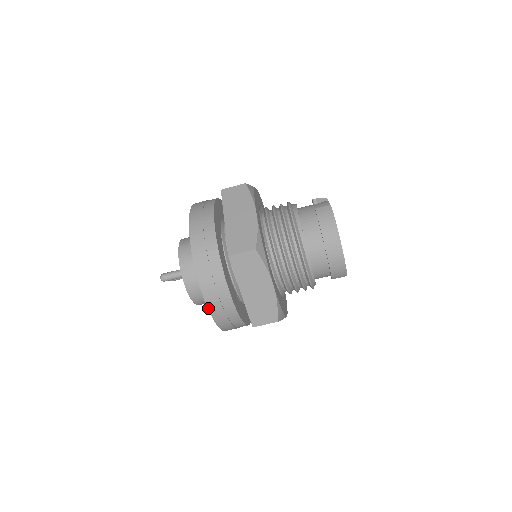
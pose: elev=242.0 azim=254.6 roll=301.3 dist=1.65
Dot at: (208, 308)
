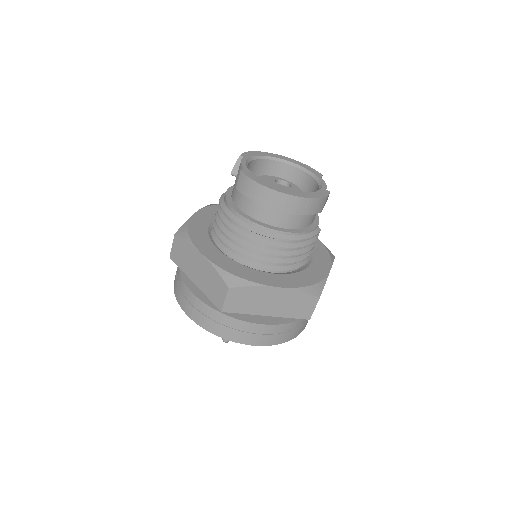
Dot at: occluded
